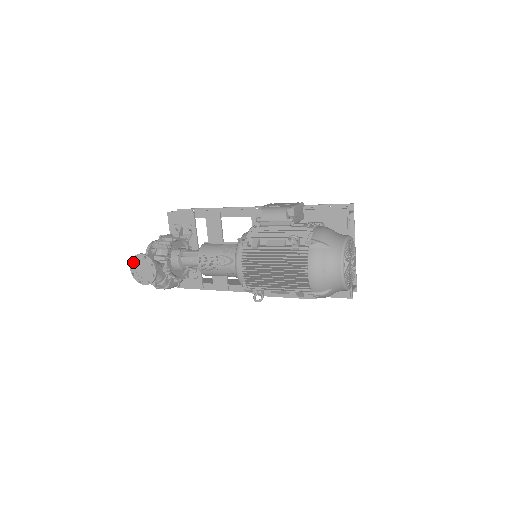
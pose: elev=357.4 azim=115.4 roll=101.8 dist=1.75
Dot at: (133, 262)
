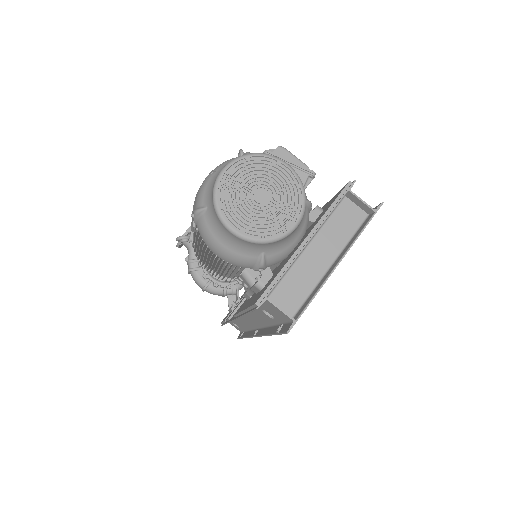
Dot at: occluded
